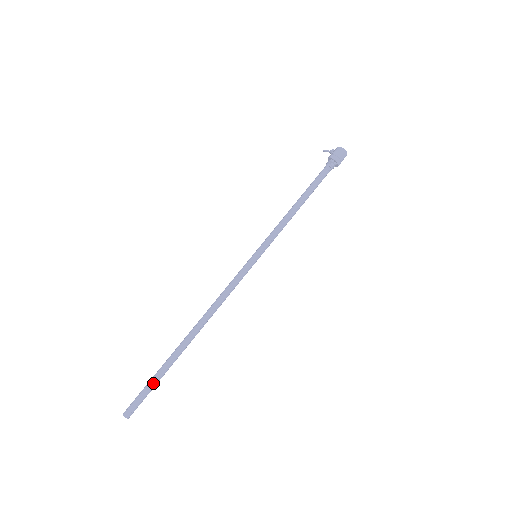
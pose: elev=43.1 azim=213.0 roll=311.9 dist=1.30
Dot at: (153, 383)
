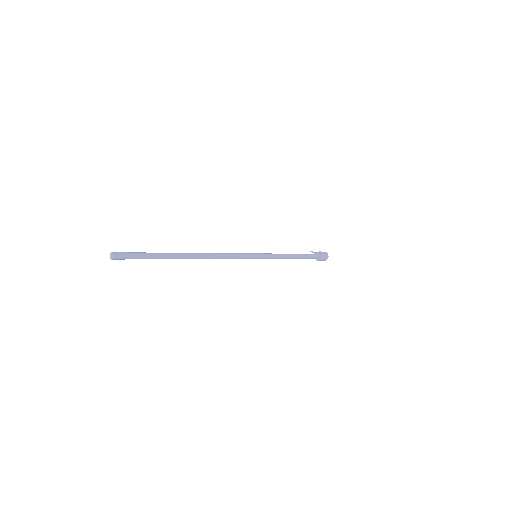
Dot at: (149, 255)
